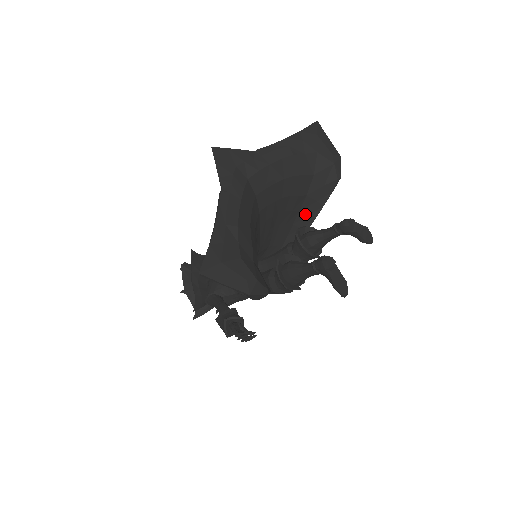
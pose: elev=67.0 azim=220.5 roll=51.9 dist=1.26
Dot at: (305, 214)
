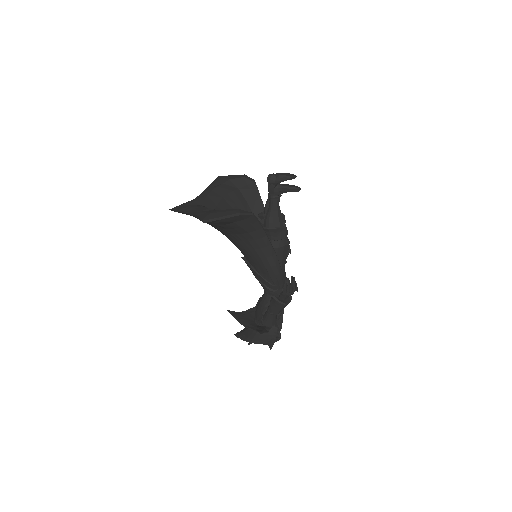
Dot at: (258, 213)
